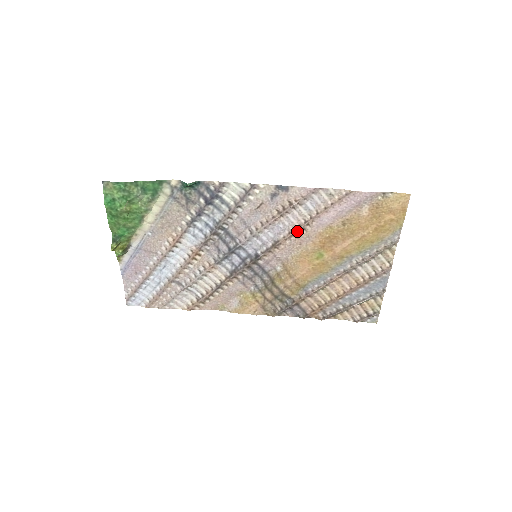
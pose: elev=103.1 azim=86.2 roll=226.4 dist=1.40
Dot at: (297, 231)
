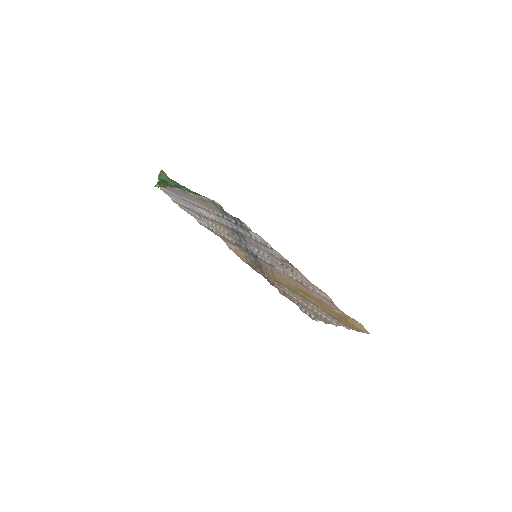
Dot at: (289, 276)
